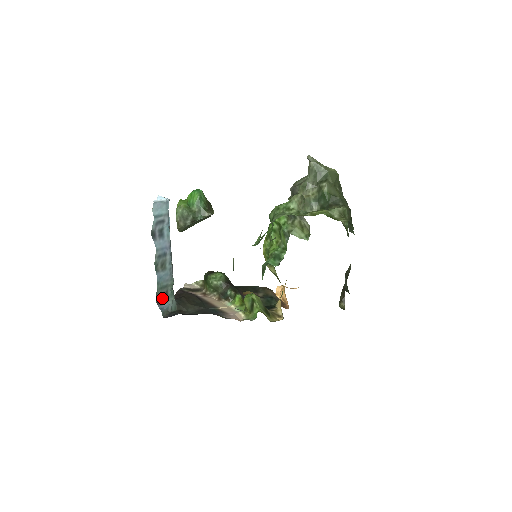
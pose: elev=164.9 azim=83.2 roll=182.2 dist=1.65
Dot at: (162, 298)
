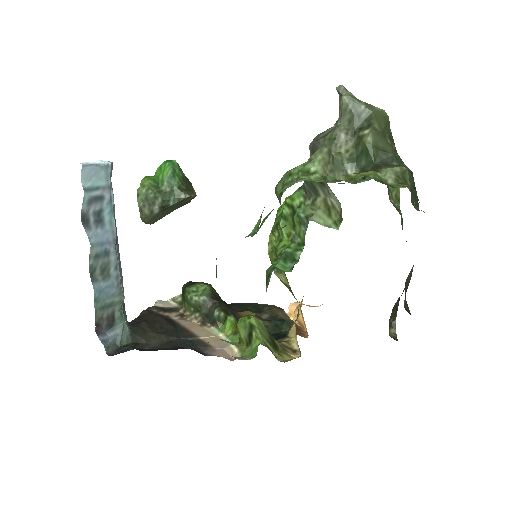
Dot at: (105, 324)
